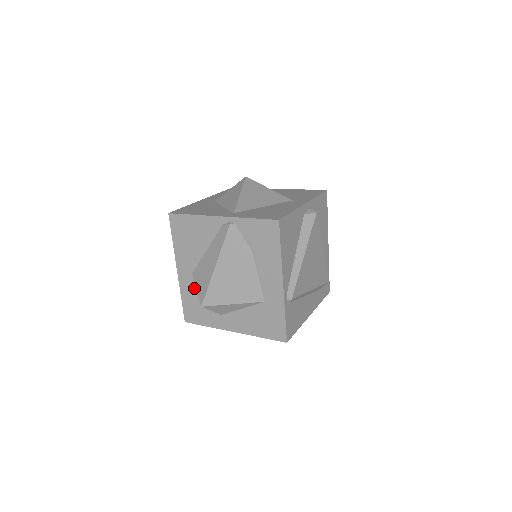
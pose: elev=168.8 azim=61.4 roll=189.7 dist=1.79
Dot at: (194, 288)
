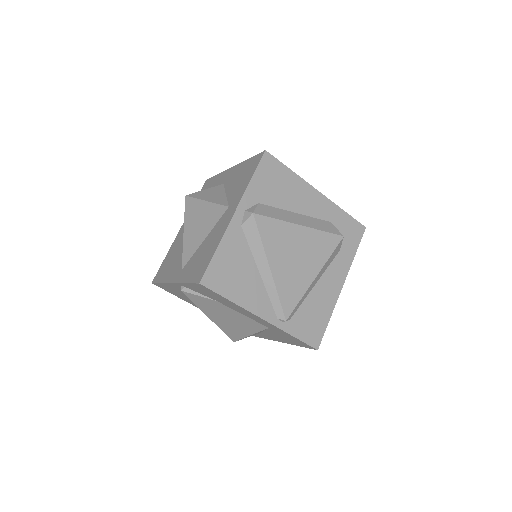
Dot at: occluded
